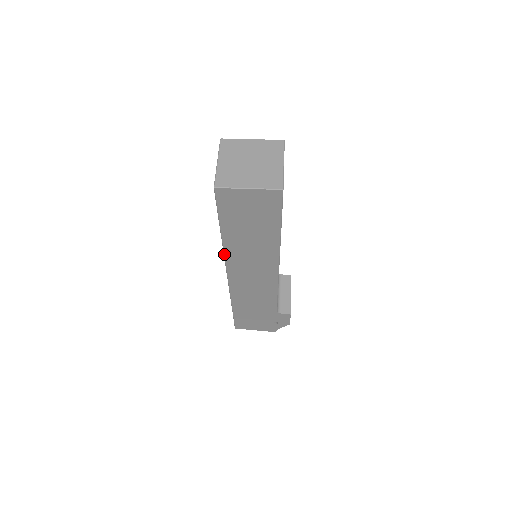
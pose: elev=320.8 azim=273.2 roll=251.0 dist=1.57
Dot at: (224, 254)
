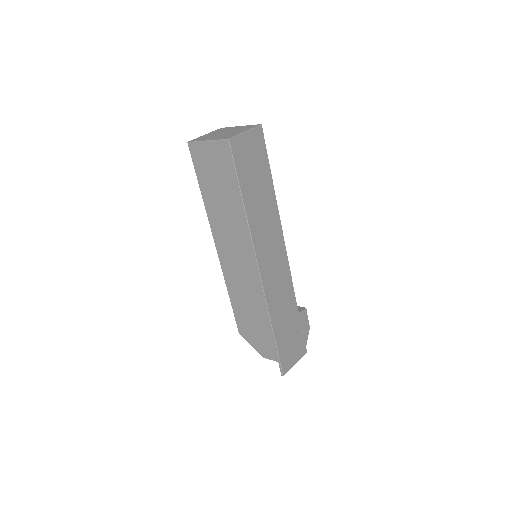
Dot at: (251, 235)
